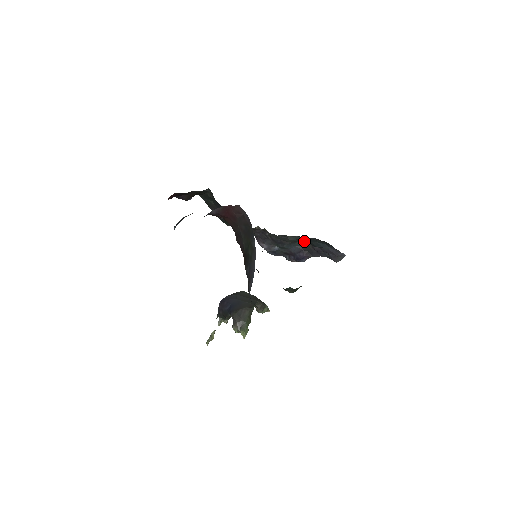
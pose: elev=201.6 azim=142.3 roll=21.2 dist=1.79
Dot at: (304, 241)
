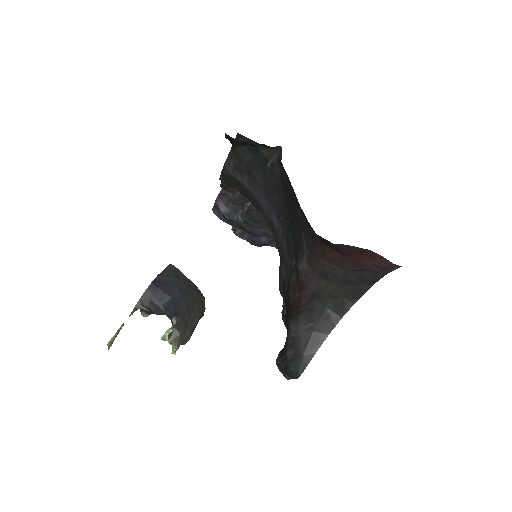
Dot at: occluded
